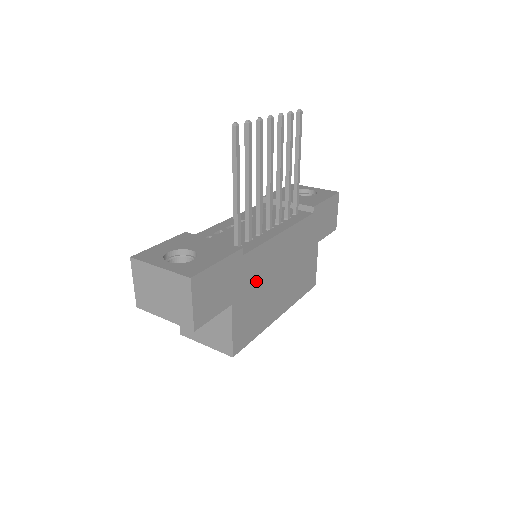
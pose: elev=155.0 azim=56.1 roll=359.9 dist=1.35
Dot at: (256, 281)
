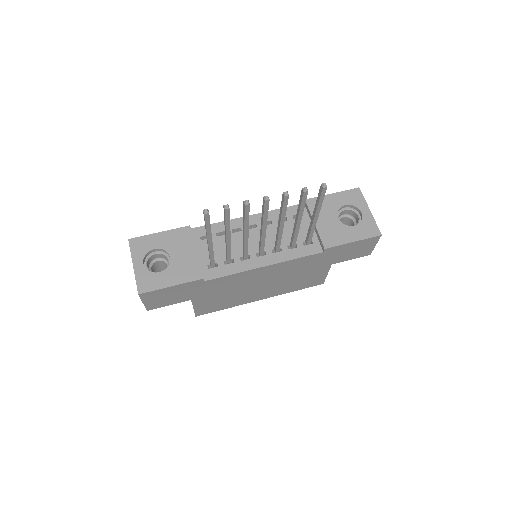
Dot at: (225, 289)
